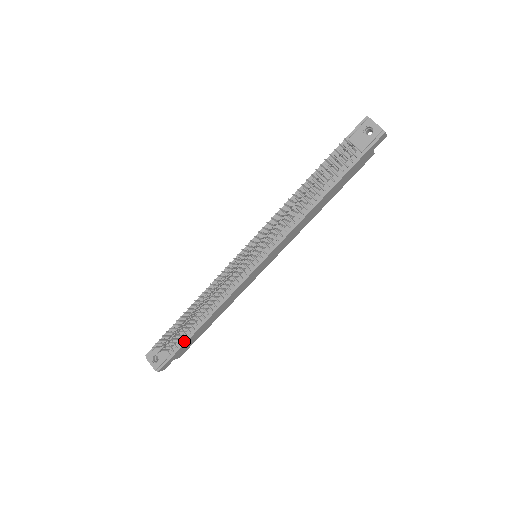
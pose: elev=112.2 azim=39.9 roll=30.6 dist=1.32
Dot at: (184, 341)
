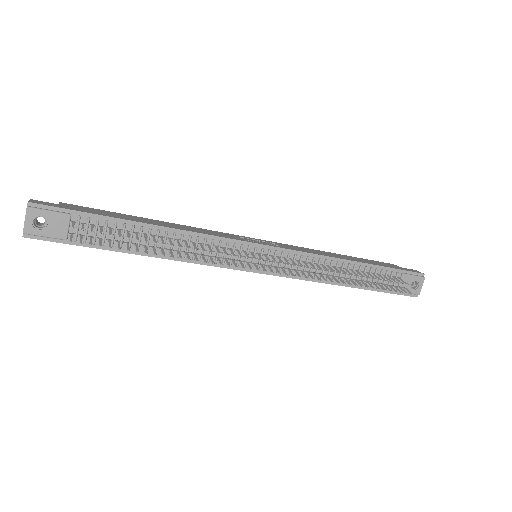
Dot at: (102, 246)
